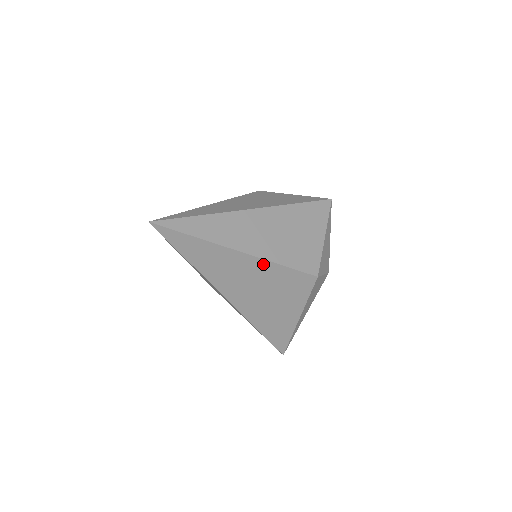
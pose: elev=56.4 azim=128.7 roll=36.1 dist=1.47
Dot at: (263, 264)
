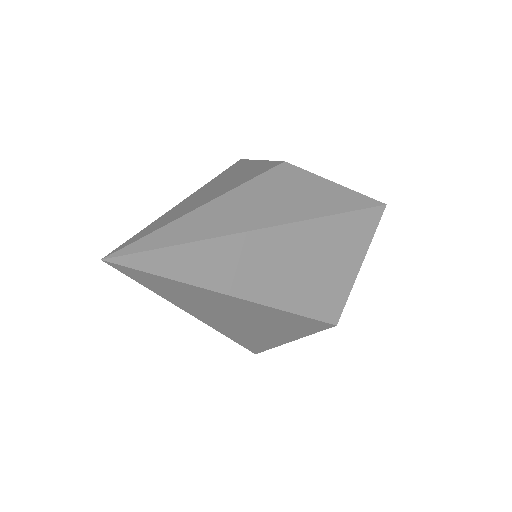
Dot at: (270, 310)
